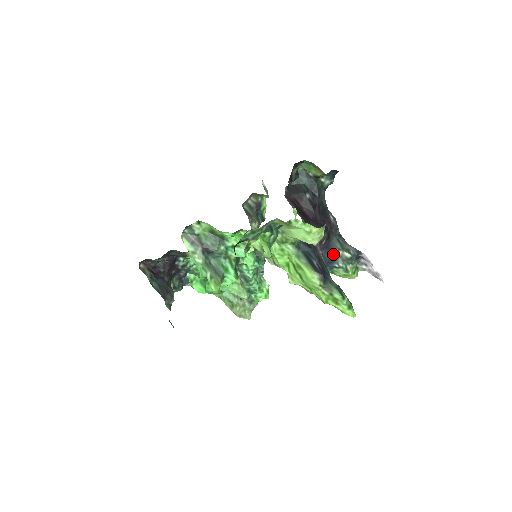
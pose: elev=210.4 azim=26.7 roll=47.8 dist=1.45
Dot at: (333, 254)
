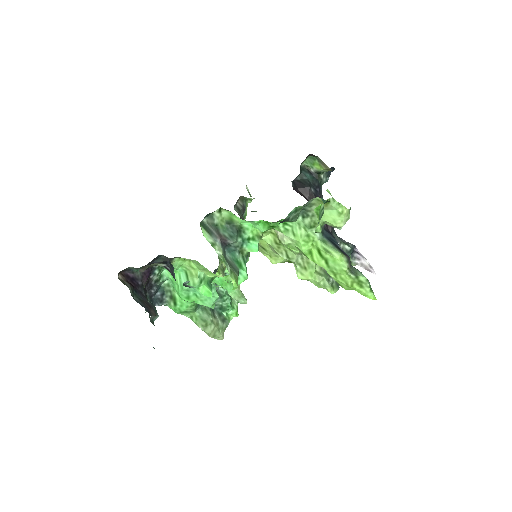
Dot at: occluded
